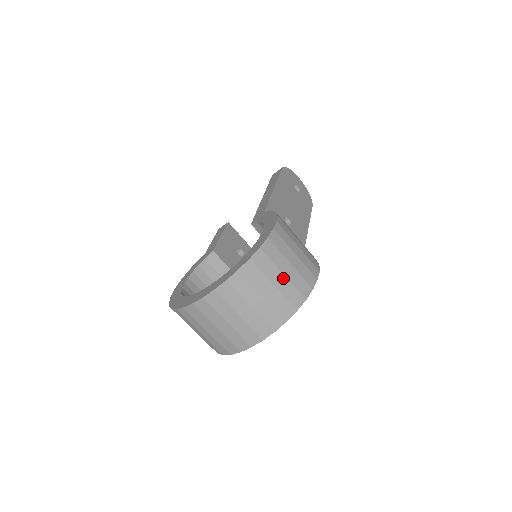
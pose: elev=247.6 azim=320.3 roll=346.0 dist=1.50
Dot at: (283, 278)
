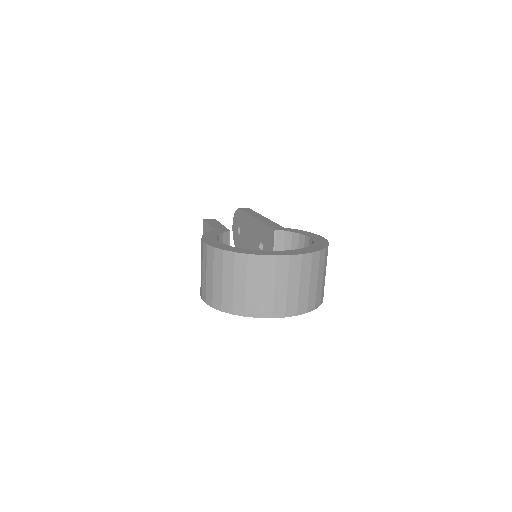
Dot at: occluded
